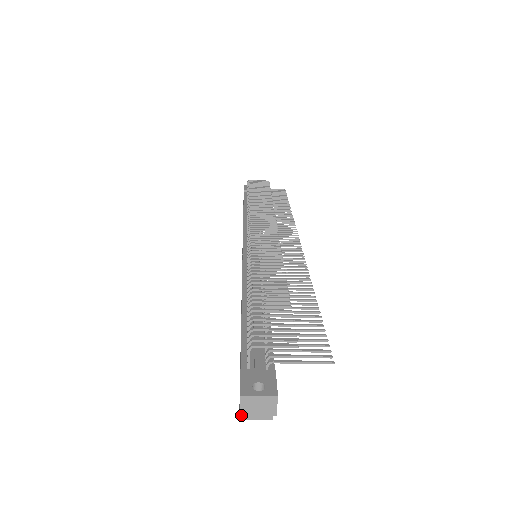
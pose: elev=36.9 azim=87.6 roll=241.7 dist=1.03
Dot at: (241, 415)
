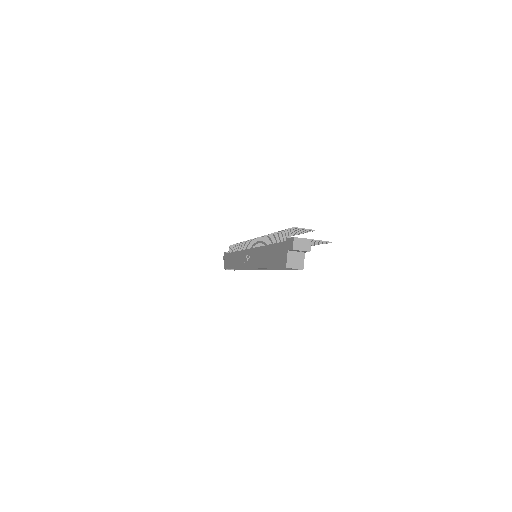
Dot at: (287, 265)
